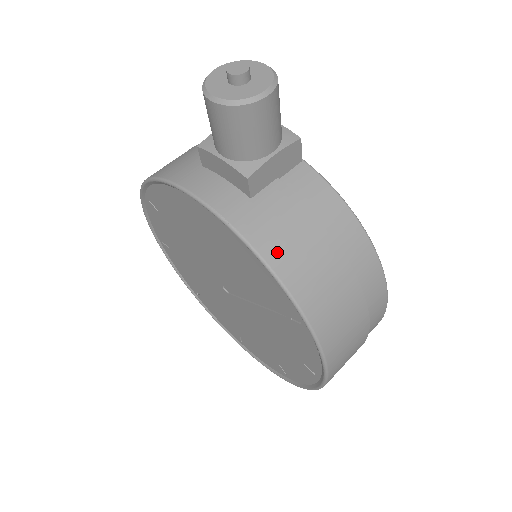
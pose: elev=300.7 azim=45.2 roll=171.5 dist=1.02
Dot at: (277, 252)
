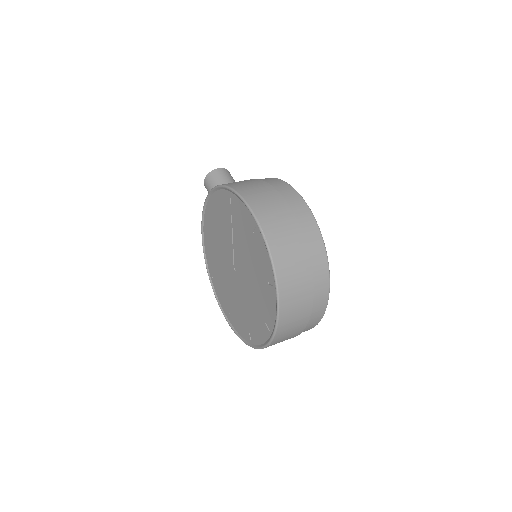
Dot at: occluded
